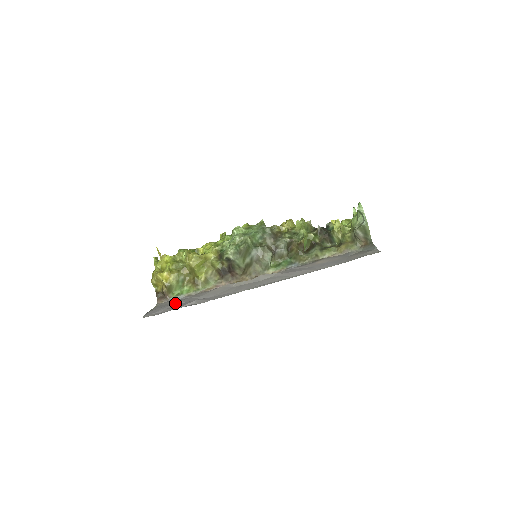
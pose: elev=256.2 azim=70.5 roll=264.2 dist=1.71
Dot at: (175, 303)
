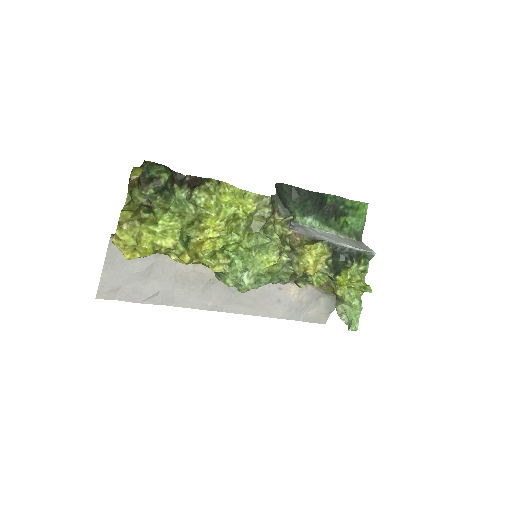
Dot at: (136, 274)
